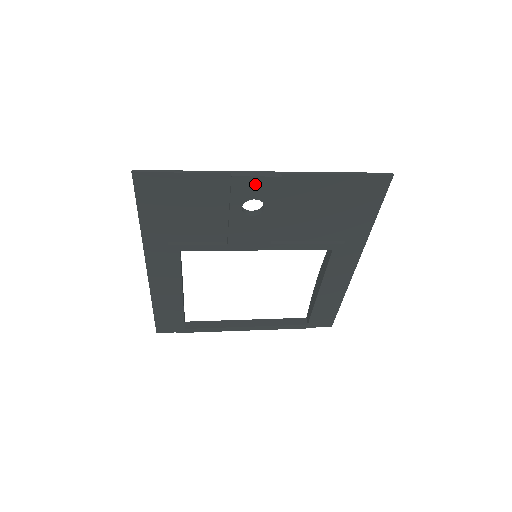
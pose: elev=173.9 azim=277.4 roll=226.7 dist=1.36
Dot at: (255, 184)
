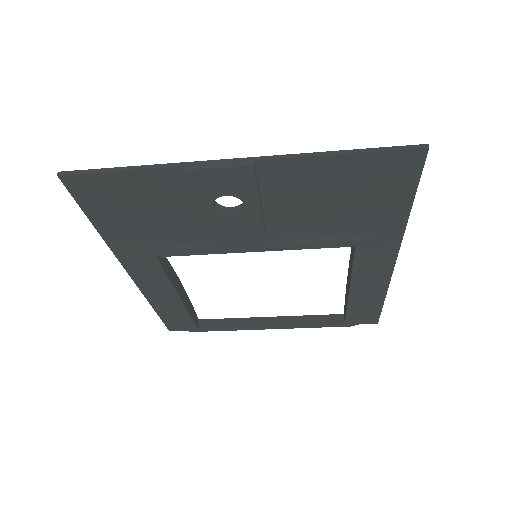
Dot at: (220, 177)
